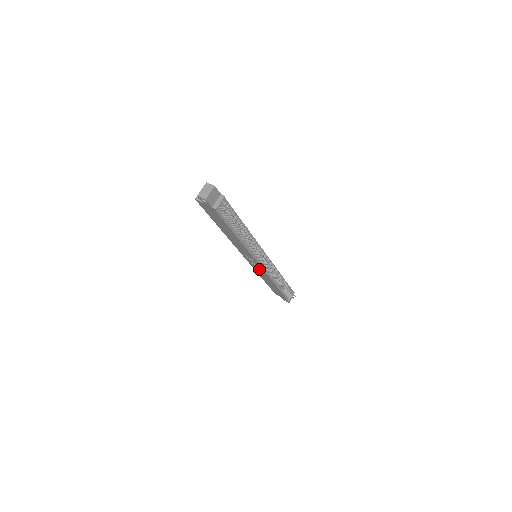
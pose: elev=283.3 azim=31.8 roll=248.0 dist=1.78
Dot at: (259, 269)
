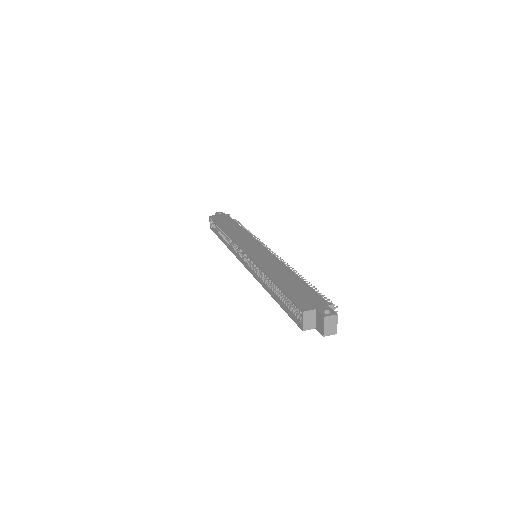
Dot at: occluded
